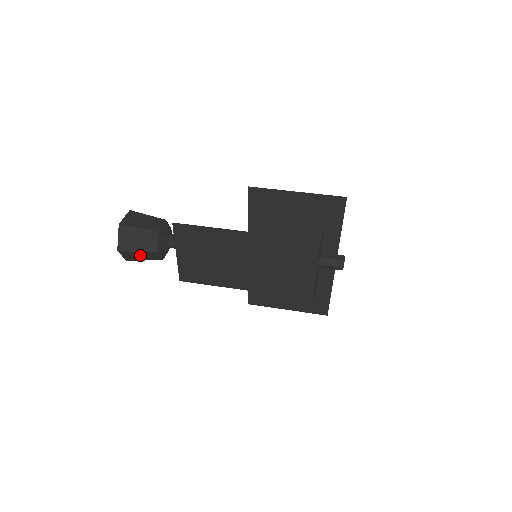
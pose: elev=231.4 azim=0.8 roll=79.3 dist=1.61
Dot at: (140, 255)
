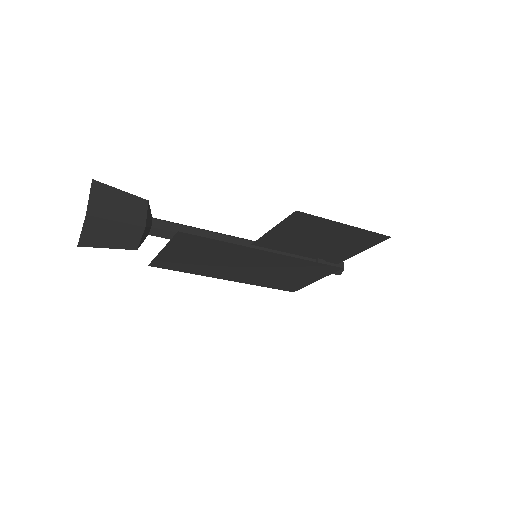
Dot at: occluded
